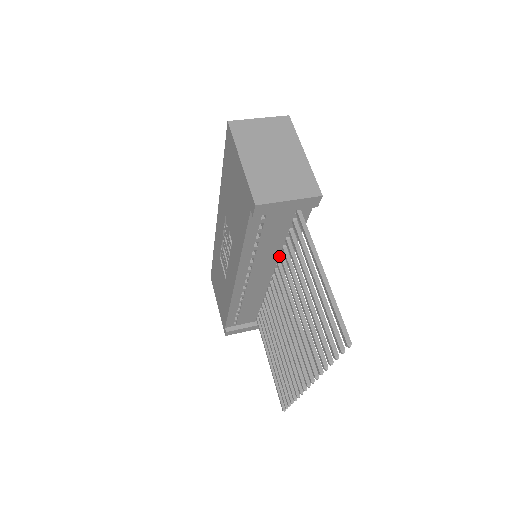
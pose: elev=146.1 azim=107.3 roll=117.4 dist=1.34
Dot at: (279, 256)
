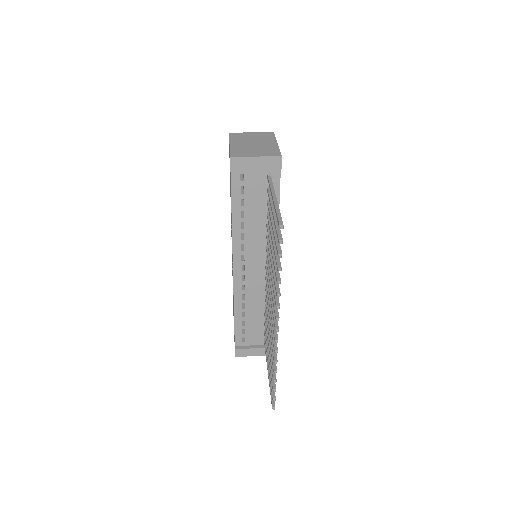
Dot at: (266, 236)
